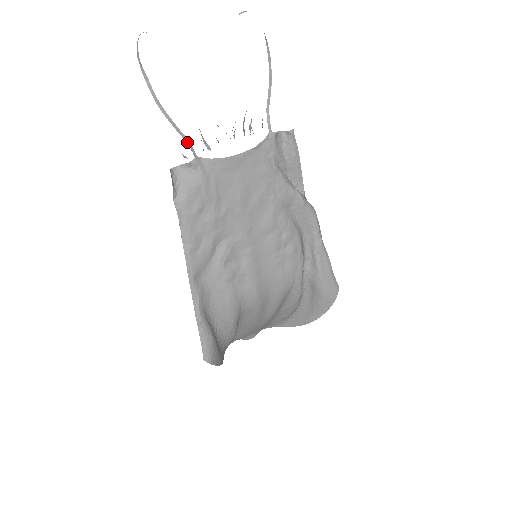
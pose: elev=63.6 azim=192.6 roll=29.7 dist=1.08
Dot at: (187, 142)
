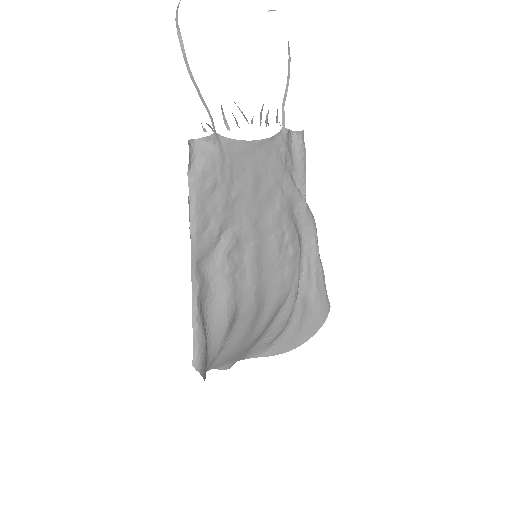
Dot at: (209, 115)
